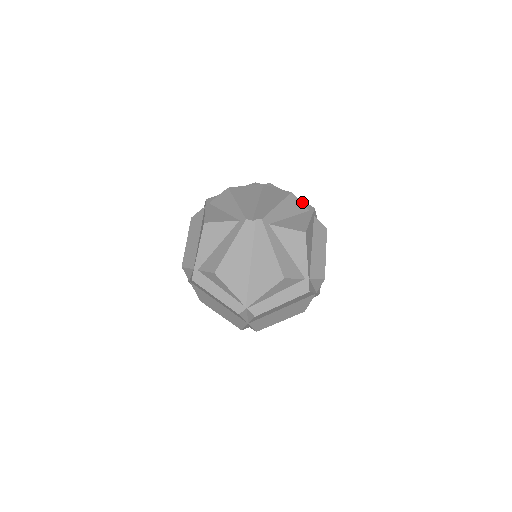
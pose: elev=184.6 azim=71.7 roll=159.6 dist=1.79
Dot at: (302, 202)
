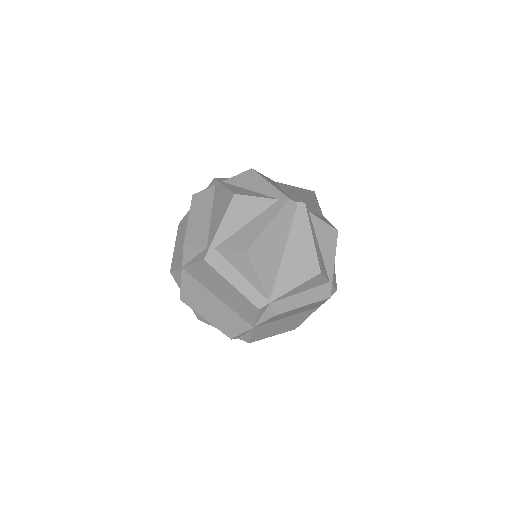
Dot at: occluded
